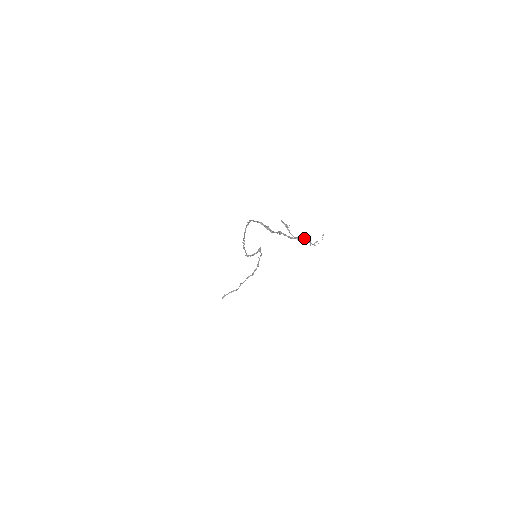
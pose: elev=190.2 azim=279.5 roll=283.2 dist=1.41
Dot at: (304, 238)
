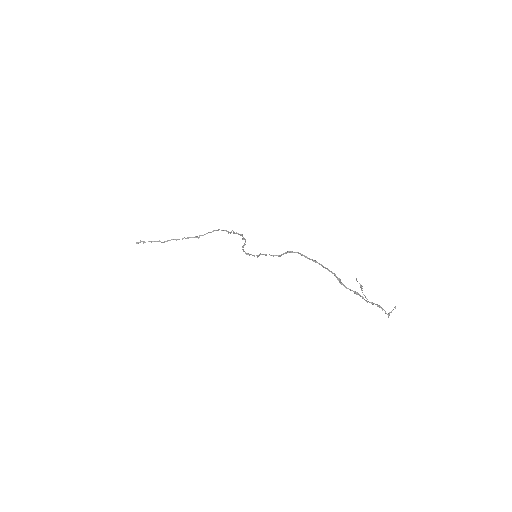
Dot at: occluded
